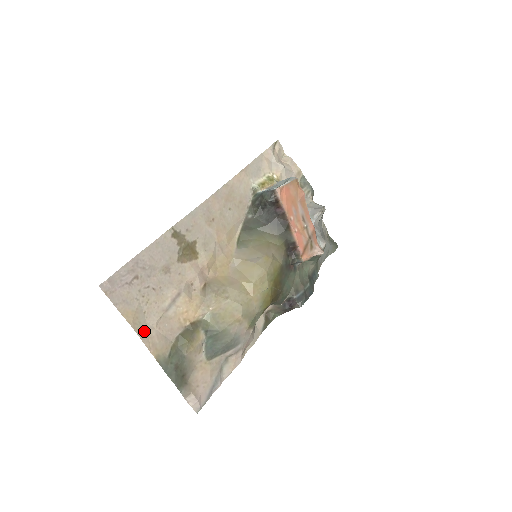
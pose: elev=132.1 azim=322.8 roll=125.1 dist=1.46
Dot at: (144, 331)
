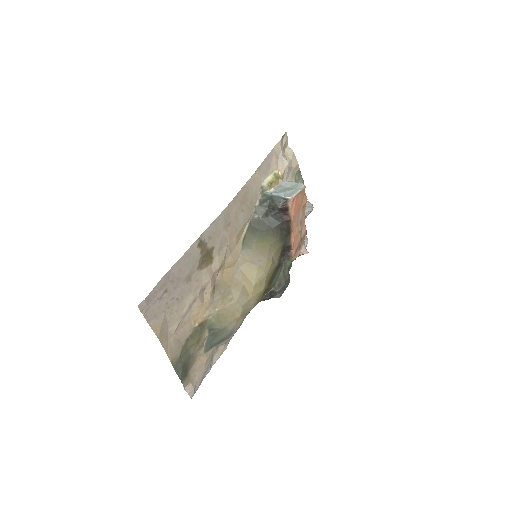
Dot at: (166, 340)
